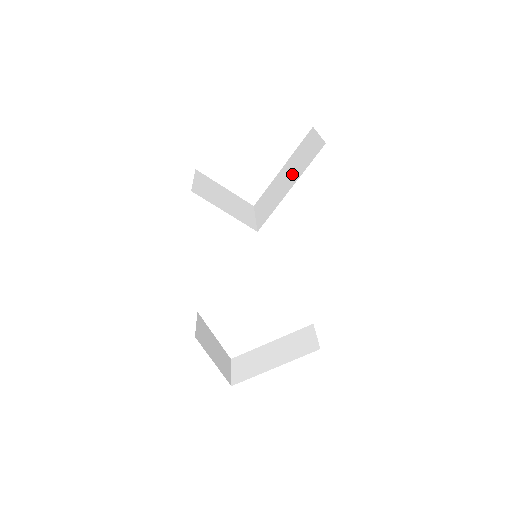
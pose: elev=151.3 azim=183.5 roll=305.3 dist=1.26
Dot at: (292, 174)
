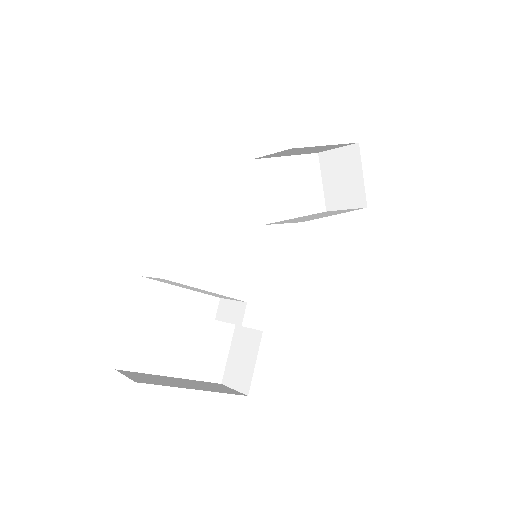
Dot at: (327, 214)
